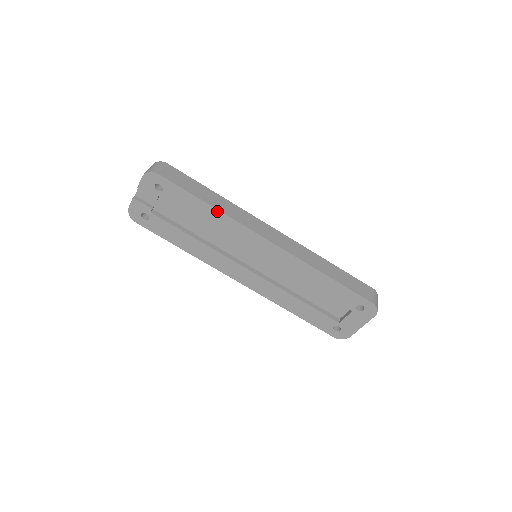
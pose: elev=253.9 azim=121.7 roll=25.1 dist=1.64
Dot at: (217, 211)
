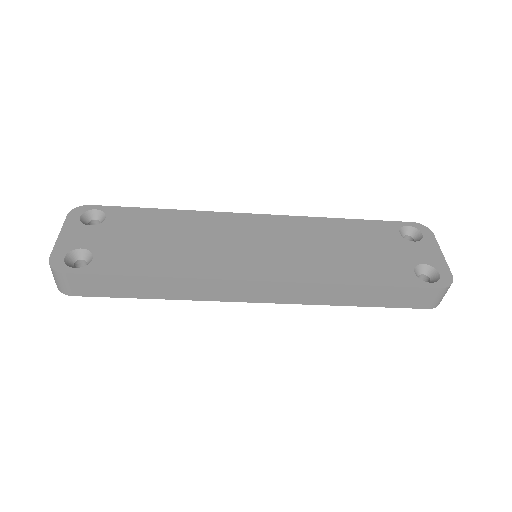
Dot at: (169, 297)
